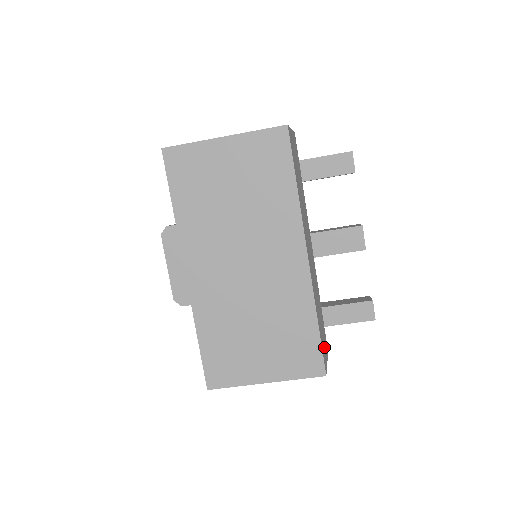
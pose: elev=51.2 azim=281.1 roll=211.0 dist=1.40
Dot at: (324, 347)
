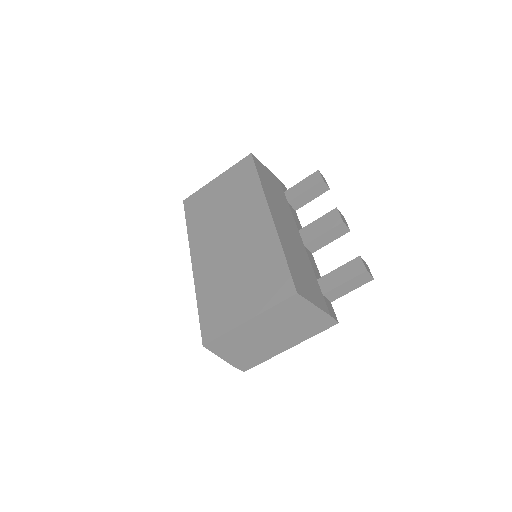
Dot at: (307, 289)
